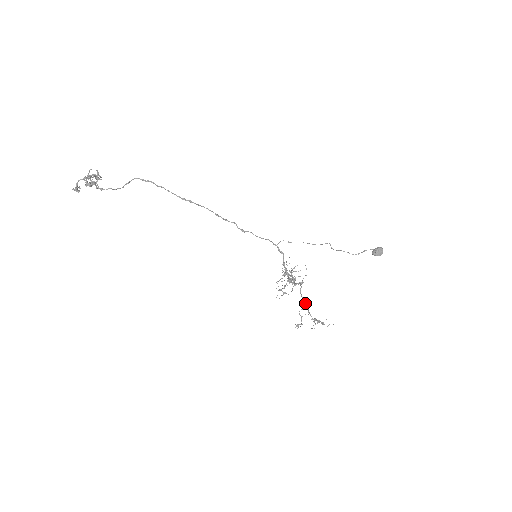
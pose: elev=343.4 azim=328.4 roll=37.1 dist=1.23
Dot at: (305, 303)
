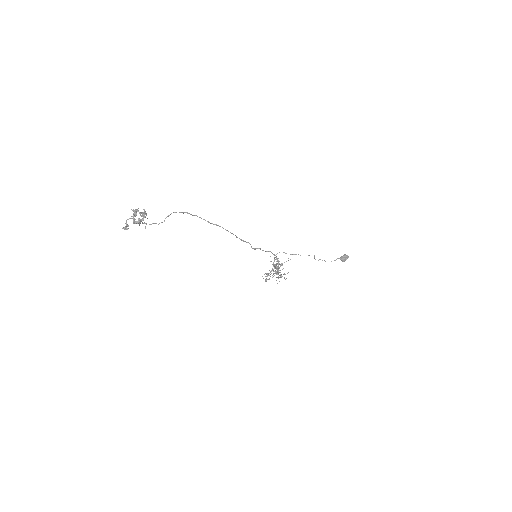
Dot at: occluded
